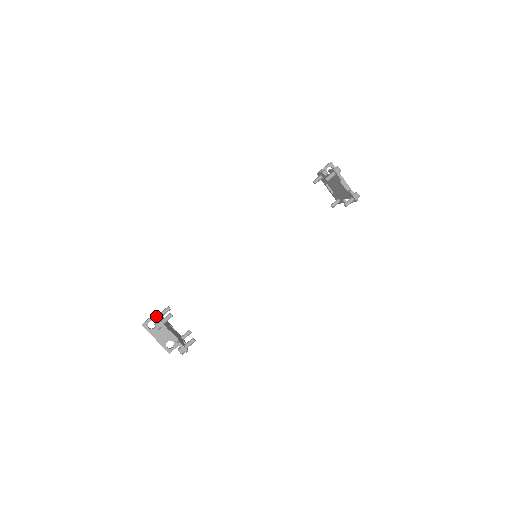
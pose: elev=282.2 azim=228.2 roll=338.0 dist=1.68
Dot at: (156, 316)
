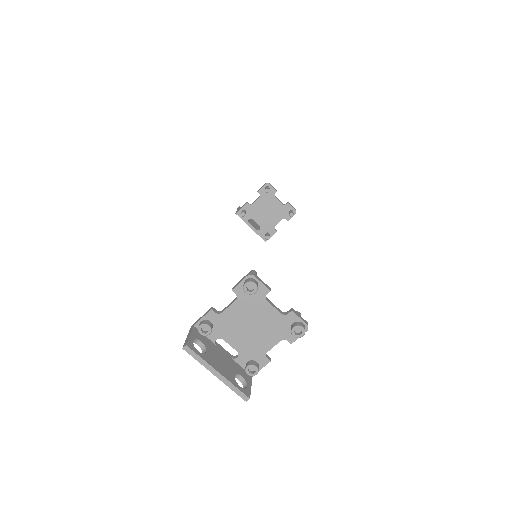
Dot at: (204, 320)
